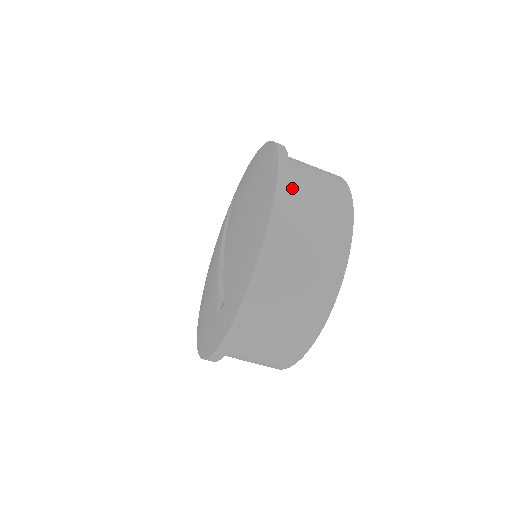
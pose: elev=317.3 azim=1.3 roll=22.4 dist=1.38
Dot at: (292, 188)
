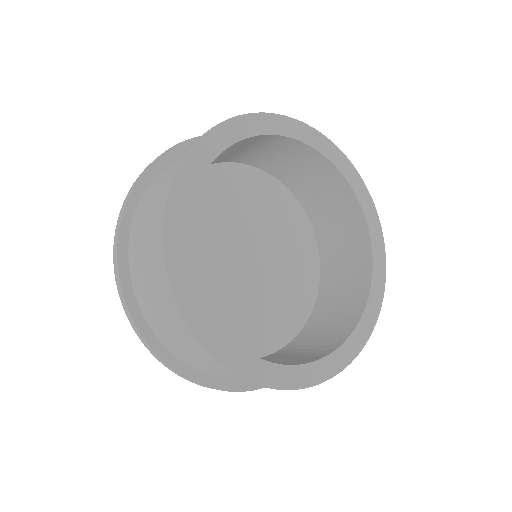
Dot at: occluded
